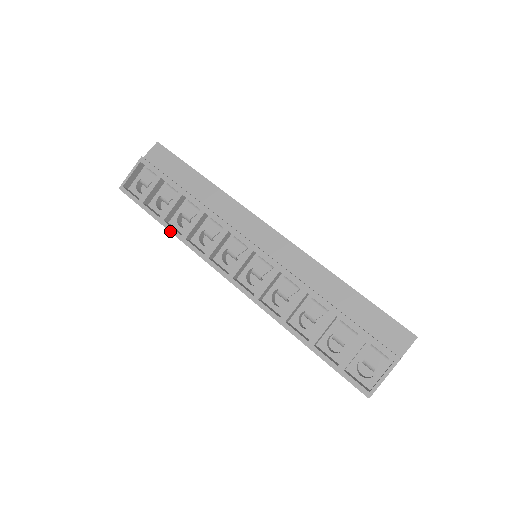
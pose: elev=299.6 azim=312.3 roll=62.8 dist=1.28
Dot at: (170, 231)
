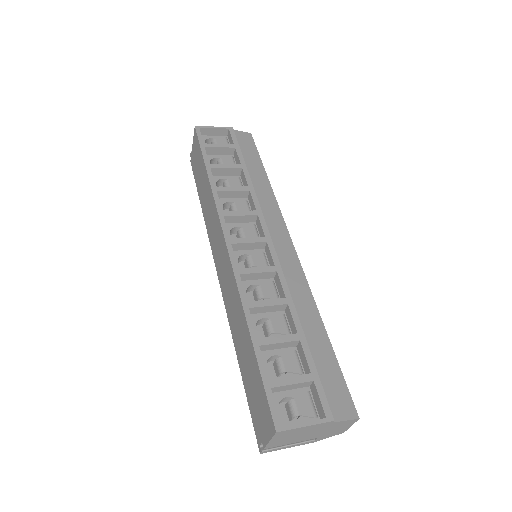
Dot at: (209, 177)
